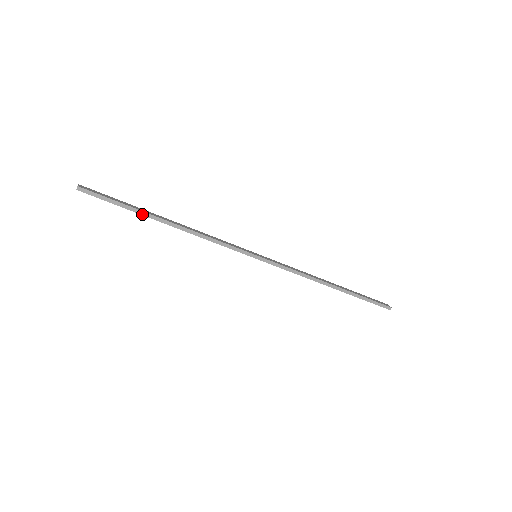
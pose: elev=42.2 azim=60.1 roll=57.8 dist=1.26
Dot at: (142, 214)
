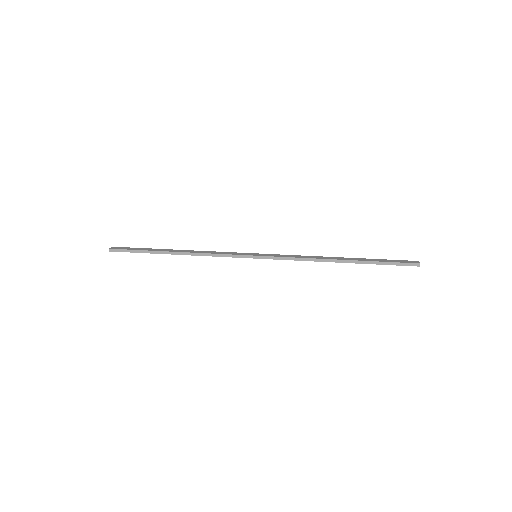
Dot at: (155, 253)
